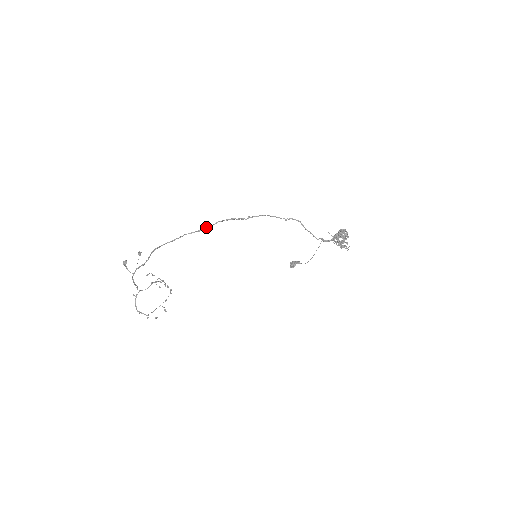
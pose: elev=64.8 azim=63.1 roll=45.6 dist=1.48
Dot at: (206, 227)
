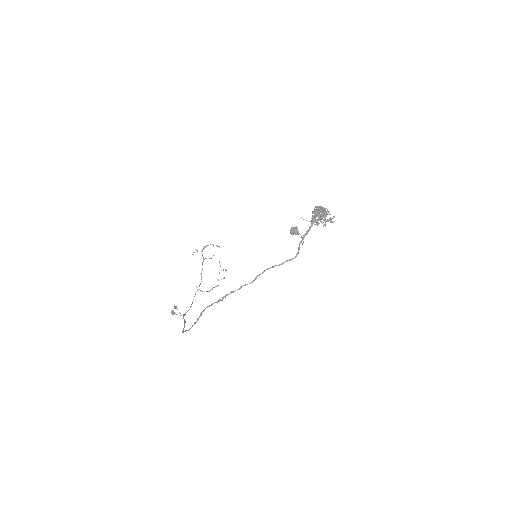
Dot at: (200, 315)
